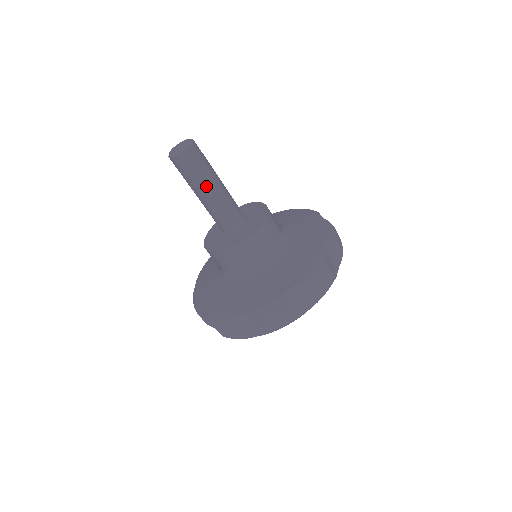
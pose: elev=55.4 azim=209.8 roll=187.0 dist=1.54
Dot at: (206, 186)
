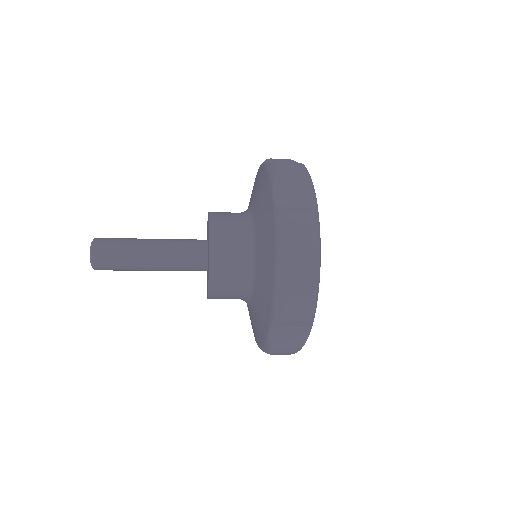
Dot at: (141, 268)
